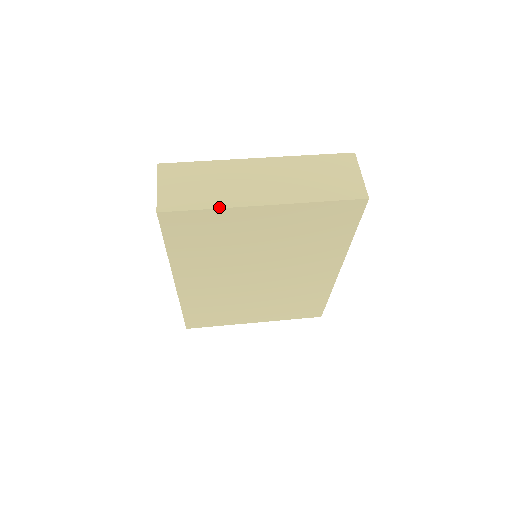
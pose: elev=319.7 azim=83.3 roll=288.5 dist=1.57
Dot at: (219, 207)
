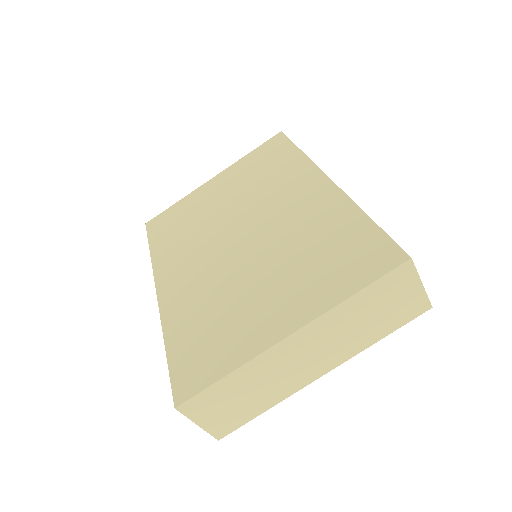
Dot at: (277, 403)
